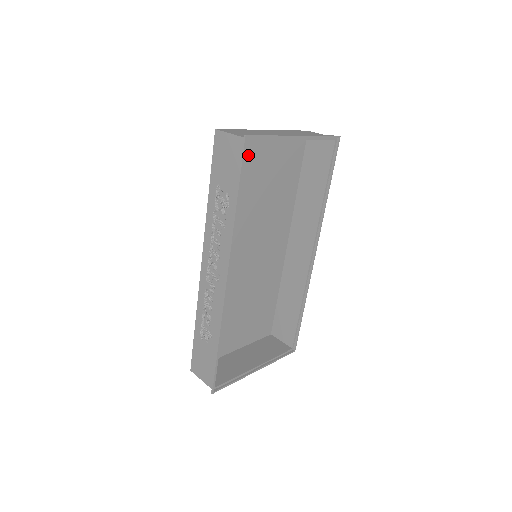
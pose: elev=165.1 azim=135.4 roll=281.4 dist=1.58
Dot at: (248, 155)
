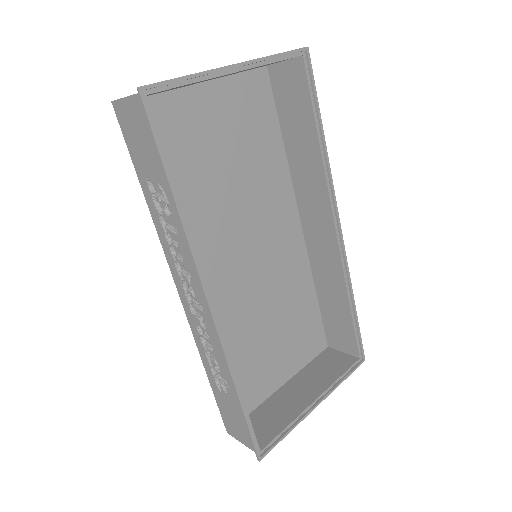
Dot at: (183, 123)
